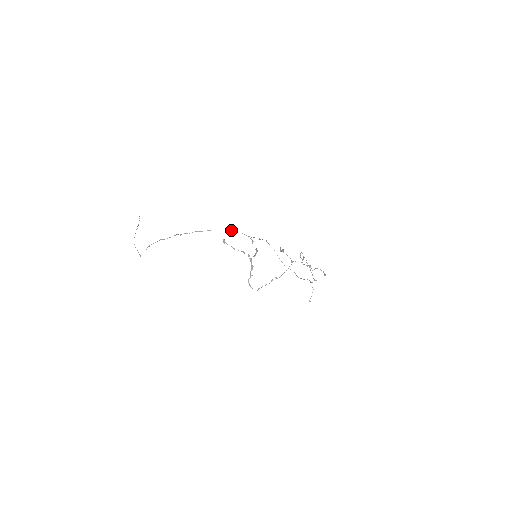
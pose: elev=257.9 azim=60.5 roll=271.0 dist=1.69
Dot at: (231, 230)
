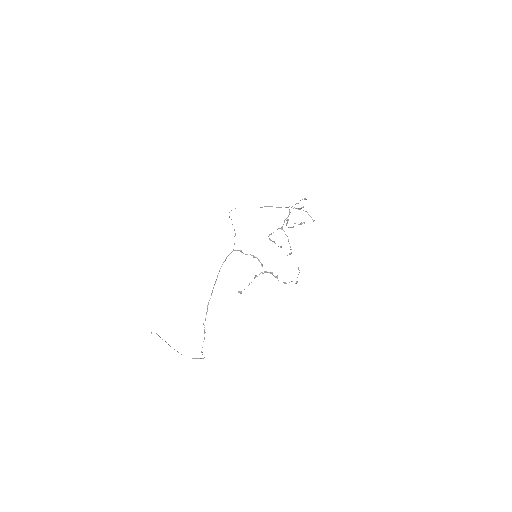
Dot at: occluded
